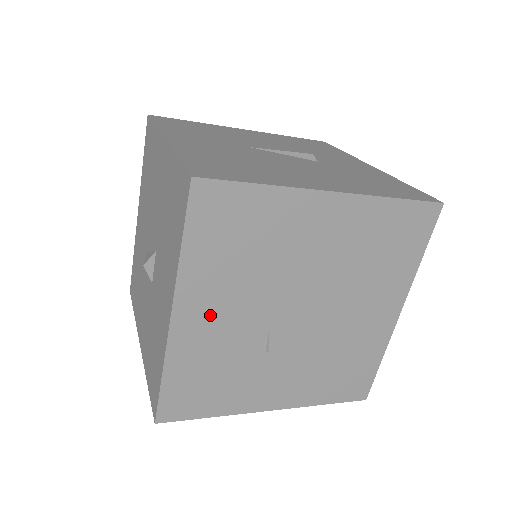
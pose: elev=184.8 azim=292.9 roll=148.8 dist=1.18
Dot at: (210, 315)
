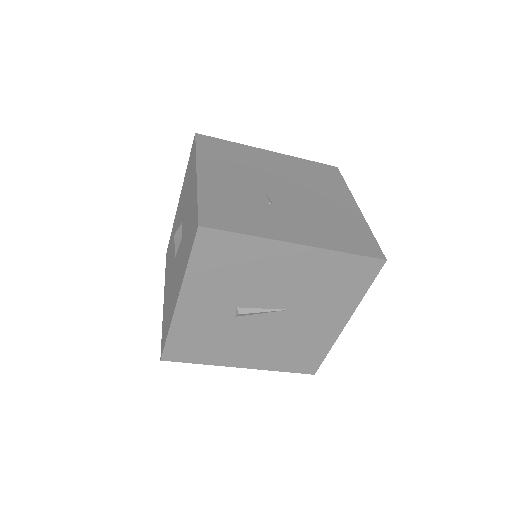
Dot at: (222, 177)
